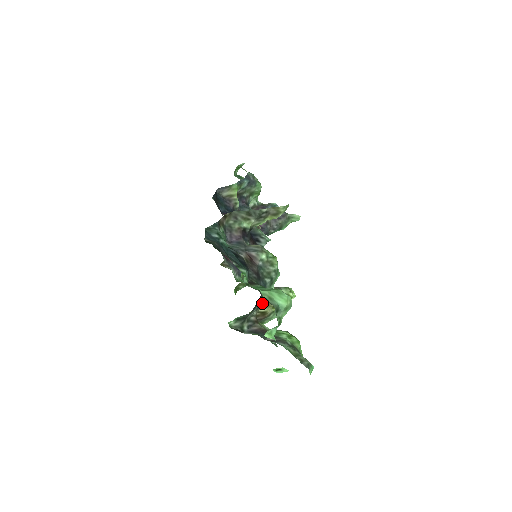
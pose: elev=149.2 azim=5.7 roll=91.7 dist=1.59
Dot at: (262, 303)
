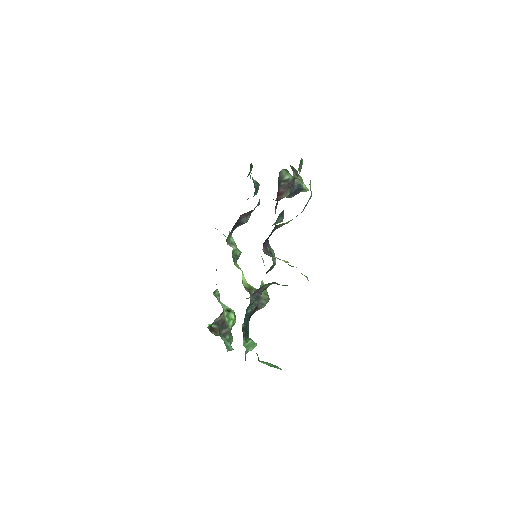
Dot at: occluded
